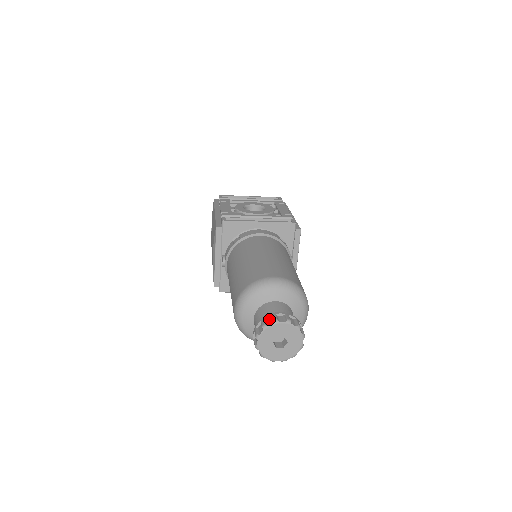
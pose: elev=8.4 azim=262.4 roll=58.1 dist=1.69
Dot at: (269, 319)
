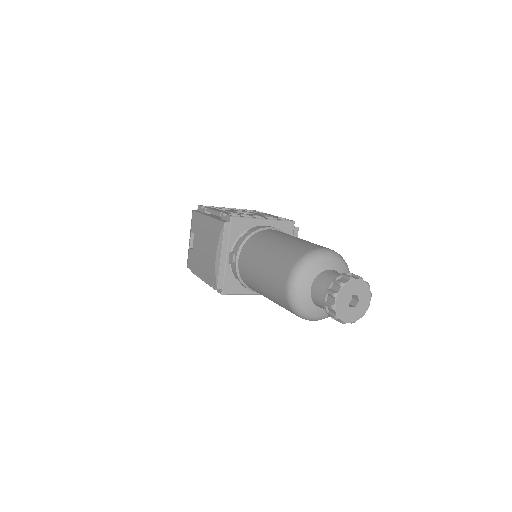
Dot at: (341, 279)
